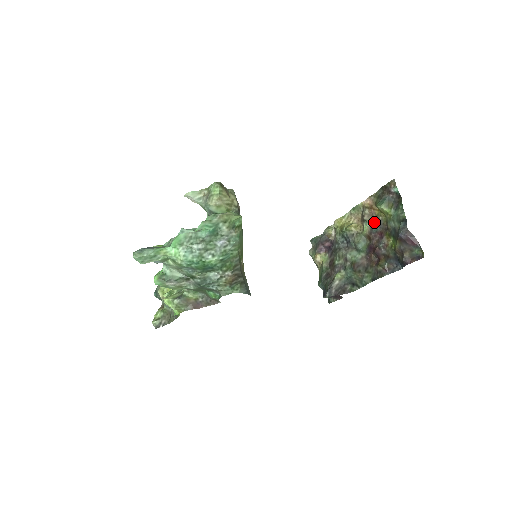
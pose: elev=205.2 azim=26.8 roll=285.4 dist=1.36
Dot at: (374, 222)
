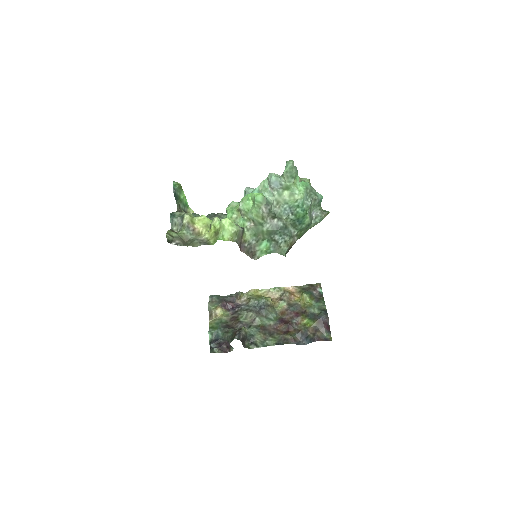
Dot at: (292, 304)
